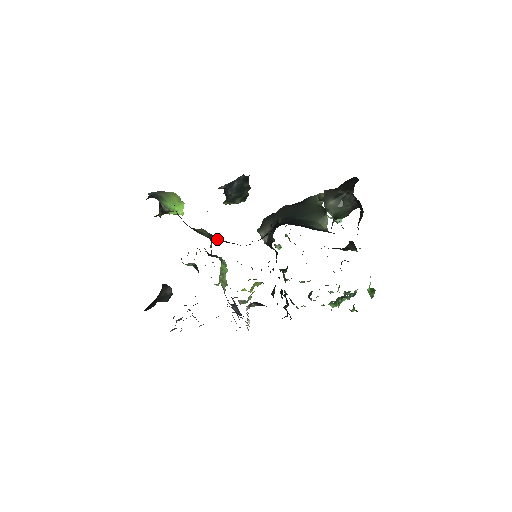
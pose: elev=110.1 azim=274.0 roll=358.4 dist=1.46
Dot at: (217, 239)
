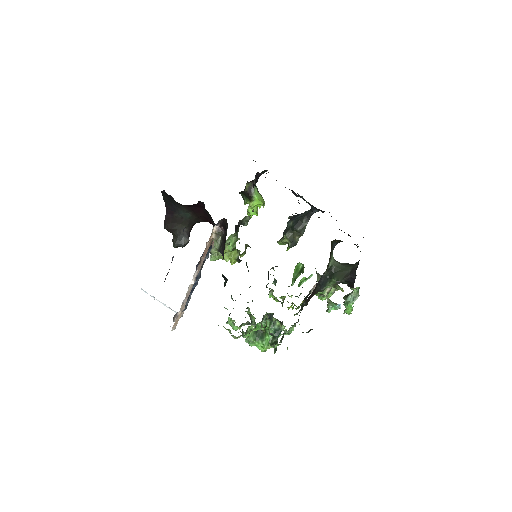
Dot at: occluded
